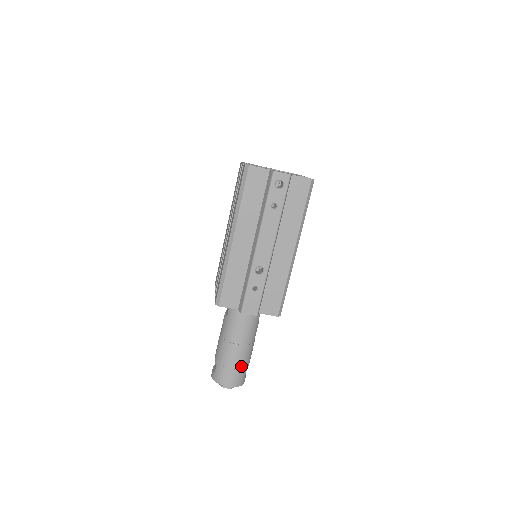
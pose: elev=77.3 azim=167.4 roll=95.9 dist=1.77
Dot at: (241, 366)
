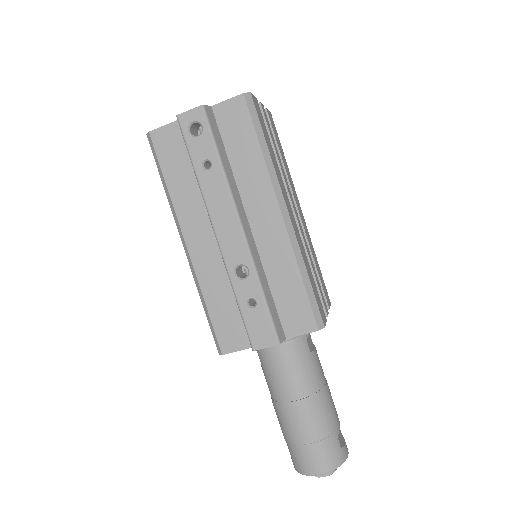
Dot at: (319, 434)
